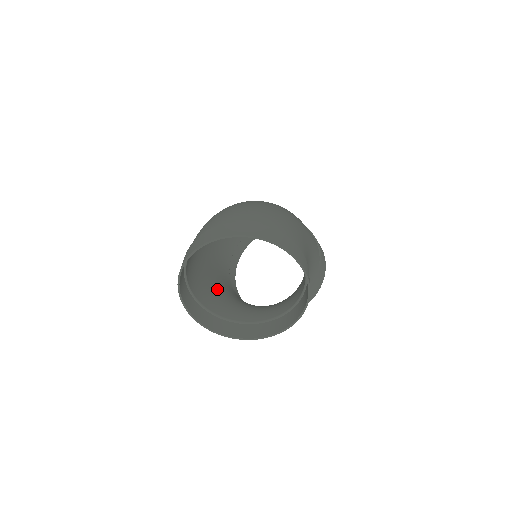
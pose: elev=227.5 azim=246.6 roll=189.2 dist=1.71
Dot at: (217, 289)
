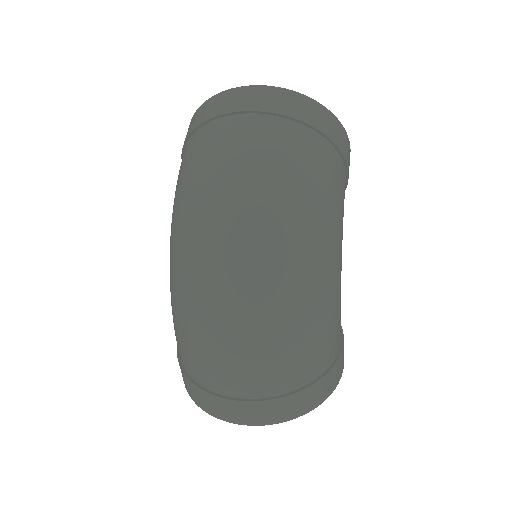
Dot at: occluded
